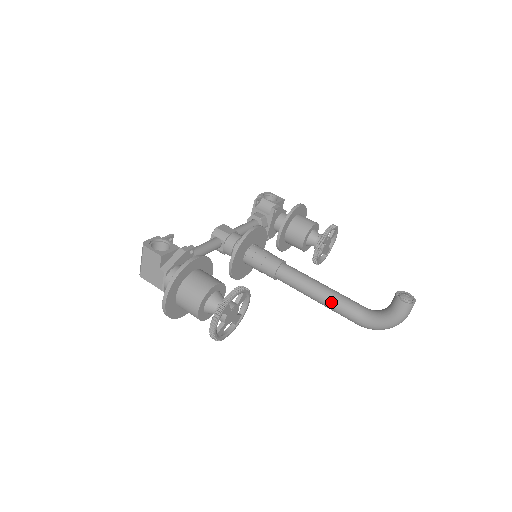
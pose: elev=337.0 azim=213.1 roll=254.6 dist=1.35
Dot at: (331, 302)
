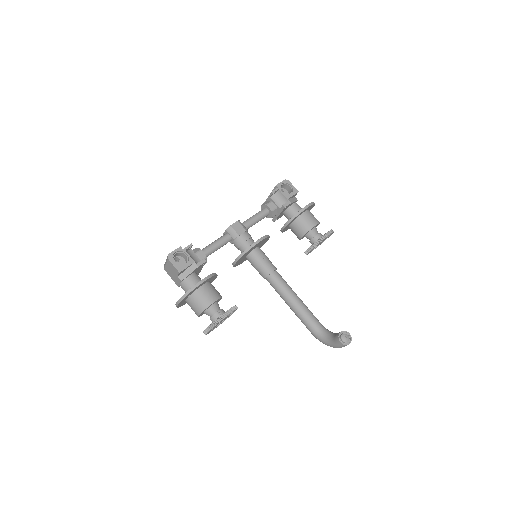
Dot at: (298, 314)
